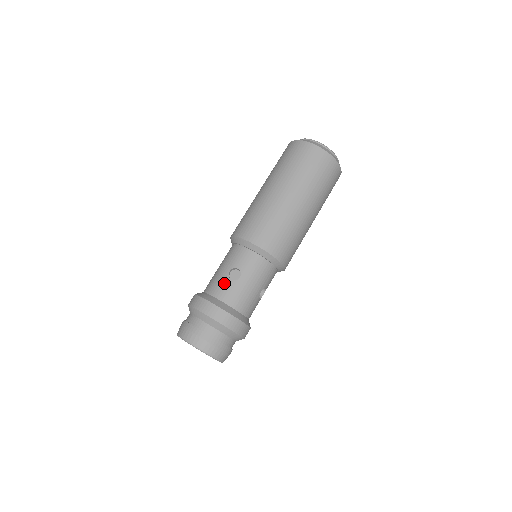
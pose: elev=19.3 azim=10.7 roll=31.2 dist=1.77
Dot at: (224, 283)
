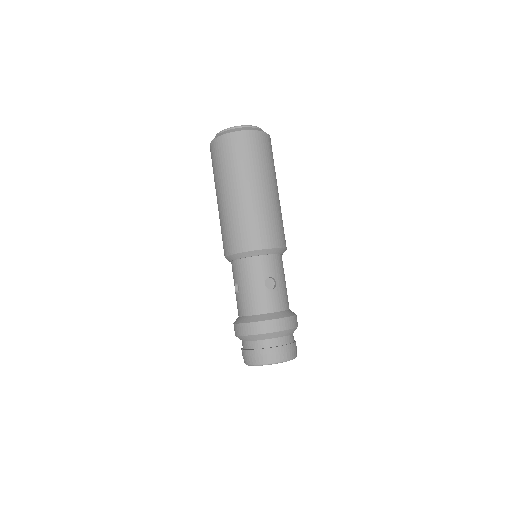
Dot at: (237, 301)
